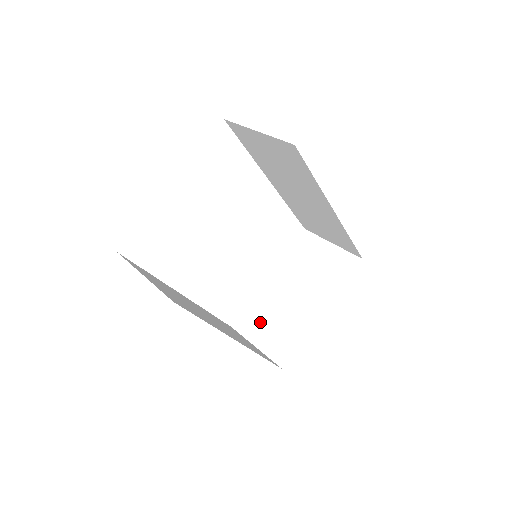
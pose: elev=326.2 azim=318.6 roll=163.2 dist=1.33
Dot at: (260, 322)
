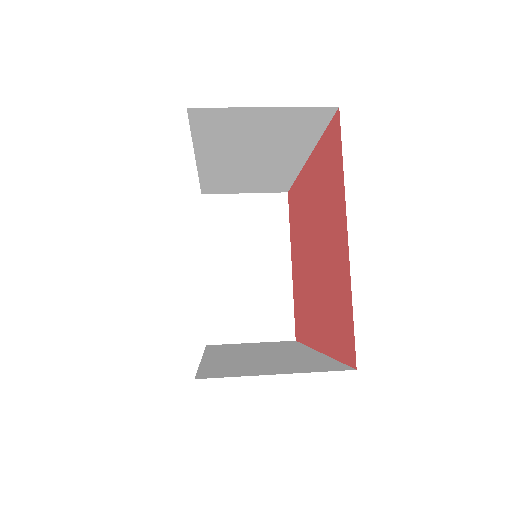
Dot at: (235, 317)
